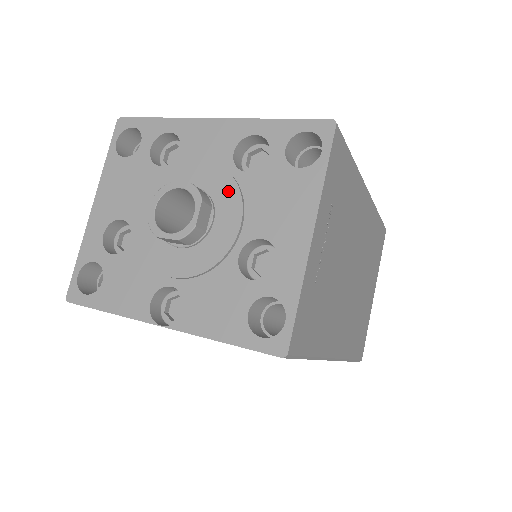
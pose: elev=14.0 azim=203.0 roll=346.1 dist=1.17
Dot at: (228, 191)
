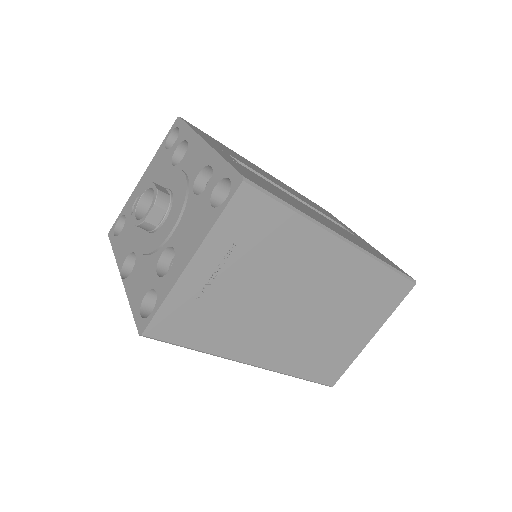
Dot at: (179, 203)
